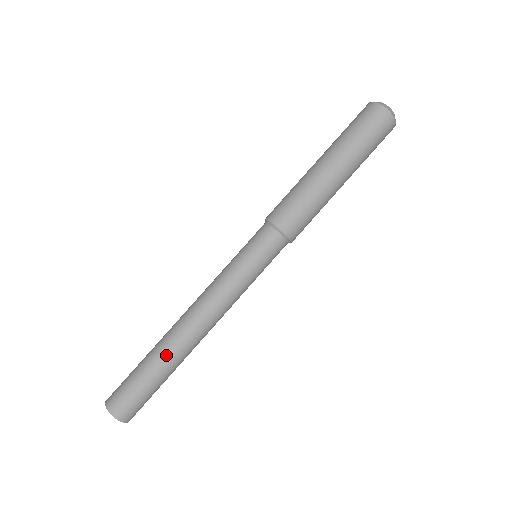
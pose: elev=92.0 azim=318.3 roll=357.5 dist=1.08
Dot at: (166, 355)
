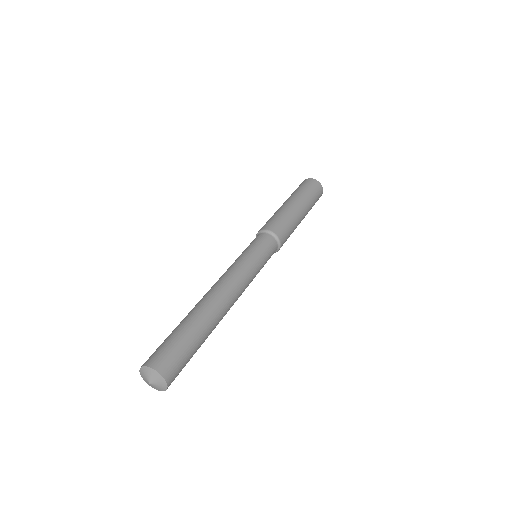
Dot at: (190, 312)
